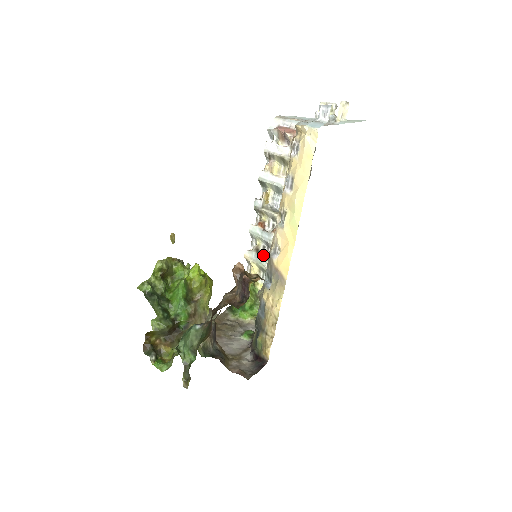
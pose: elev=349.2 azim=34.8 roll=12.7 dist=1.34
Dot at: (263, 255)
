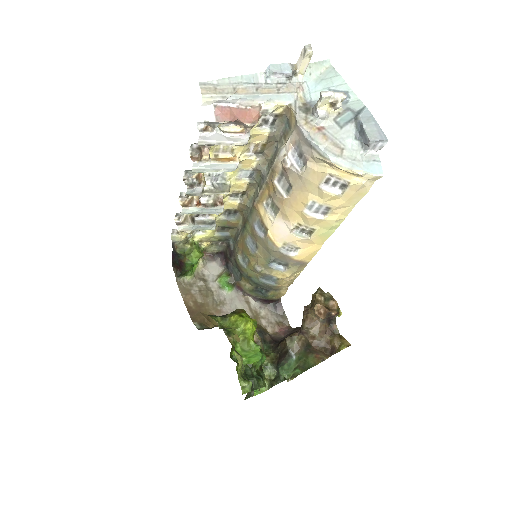
Dot at: (198, 218)
